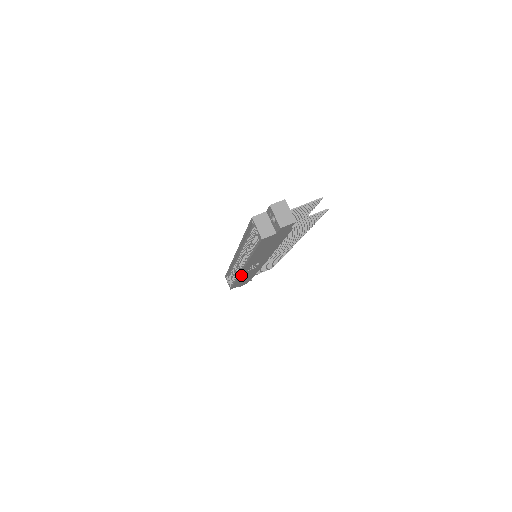
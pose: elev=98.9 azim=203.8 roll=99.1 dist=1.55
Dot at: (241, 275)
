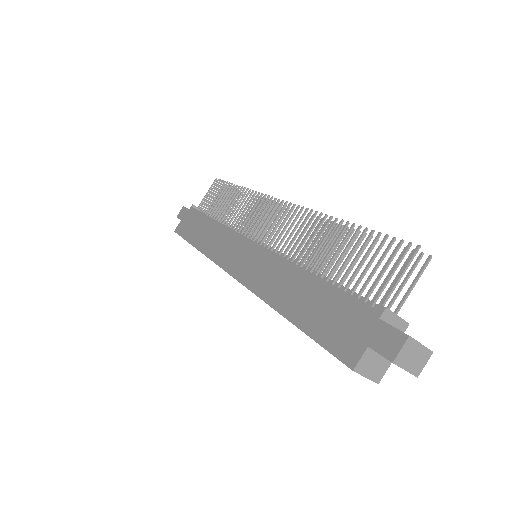
Dot at: occluded
